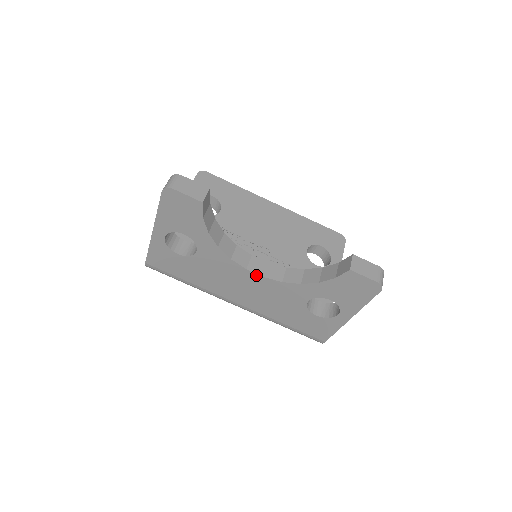
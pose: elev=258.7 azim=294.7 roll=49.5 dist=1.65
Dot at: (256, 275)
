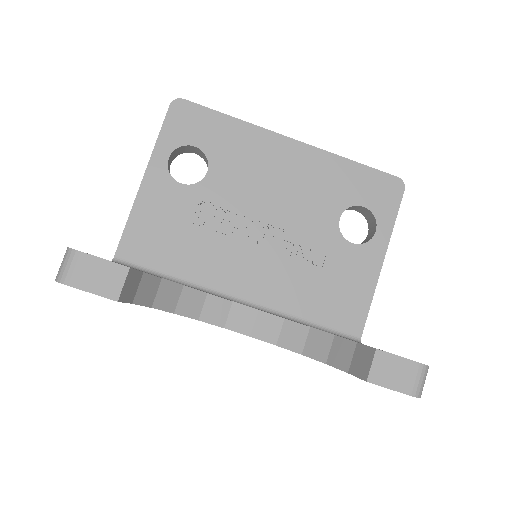
Dot at: occluded
